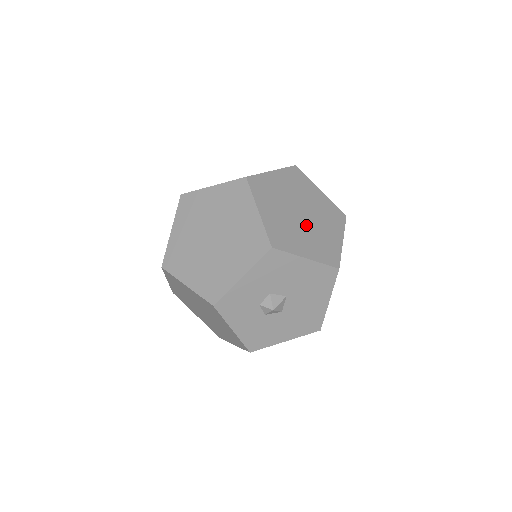
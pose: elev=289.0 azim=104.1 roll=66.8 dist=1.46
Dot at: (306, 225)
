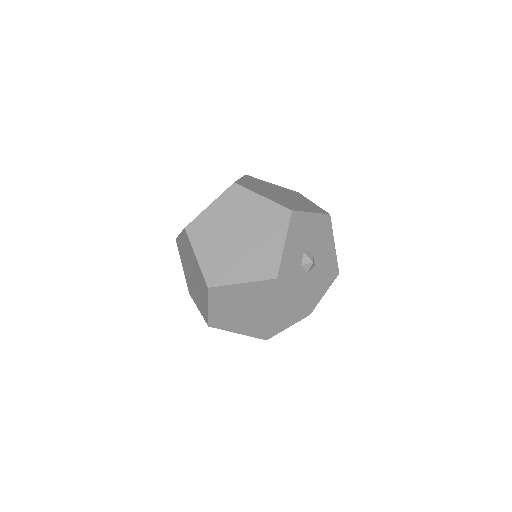
Dot at: (290, 199)
